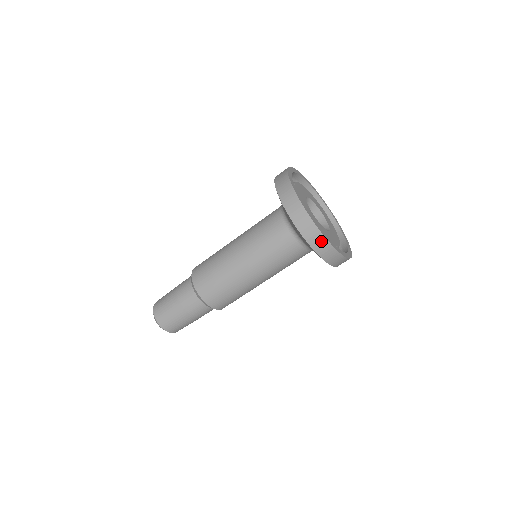
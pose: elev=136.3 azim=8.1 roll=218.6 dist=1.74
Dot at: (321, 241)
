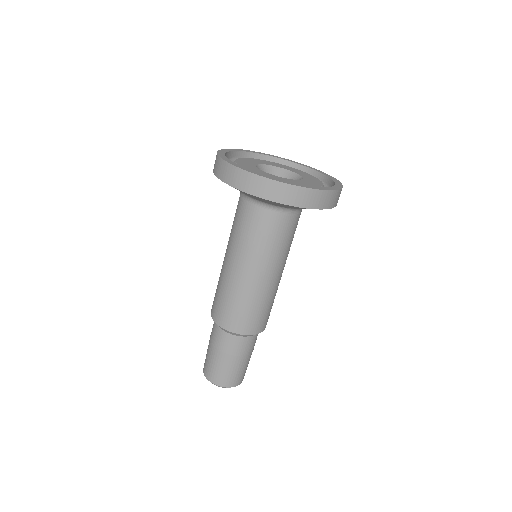
Dot at: (311, 195)
